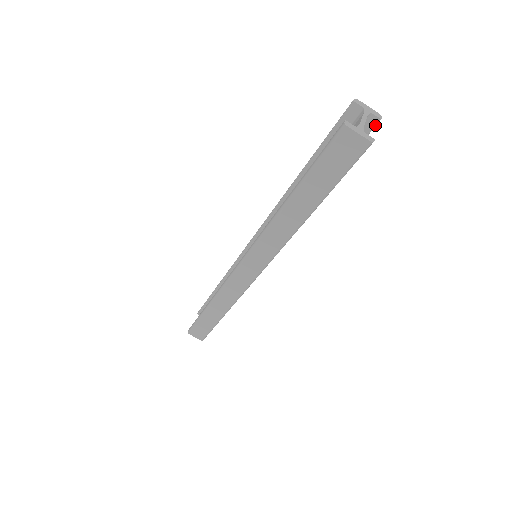
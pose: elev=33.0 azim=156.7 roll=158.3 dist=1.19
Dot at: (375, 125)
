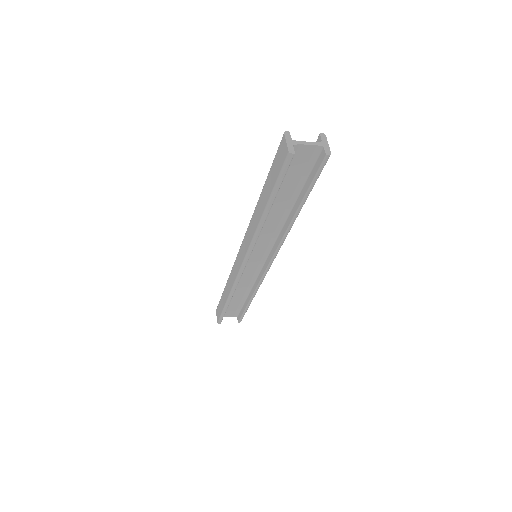
Dot at: (323, 160)
